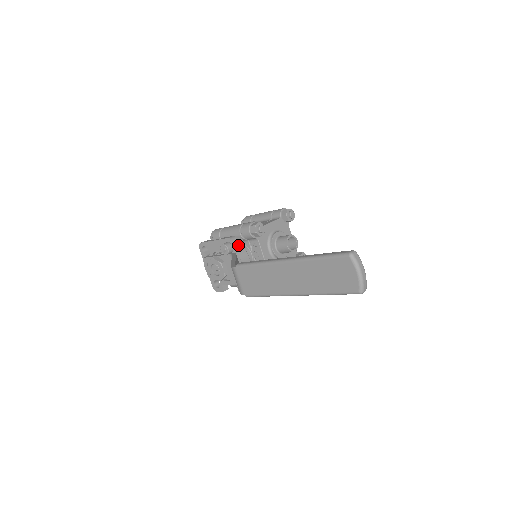
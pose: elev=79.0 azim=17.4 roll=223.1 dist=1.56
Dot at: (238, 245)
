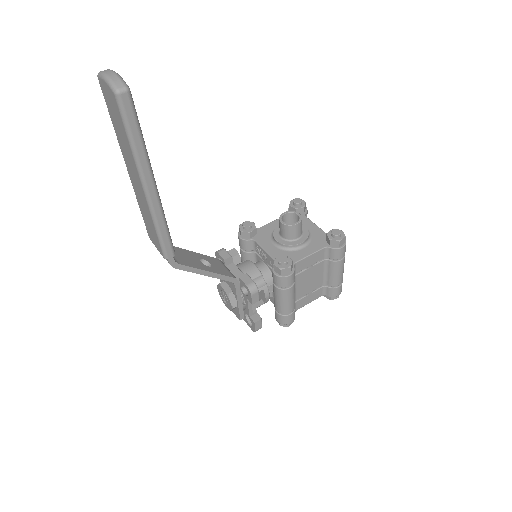
Dot at: (224, 253)
